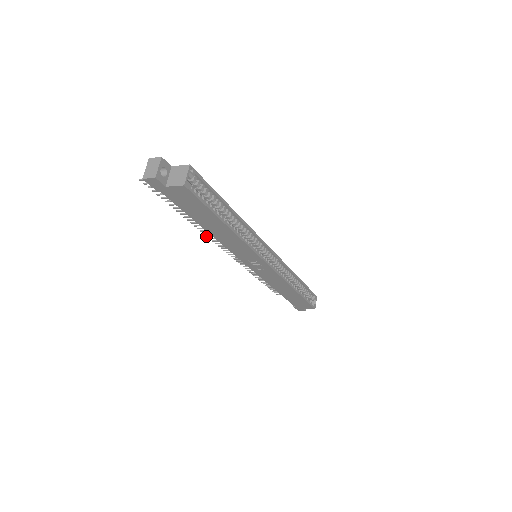
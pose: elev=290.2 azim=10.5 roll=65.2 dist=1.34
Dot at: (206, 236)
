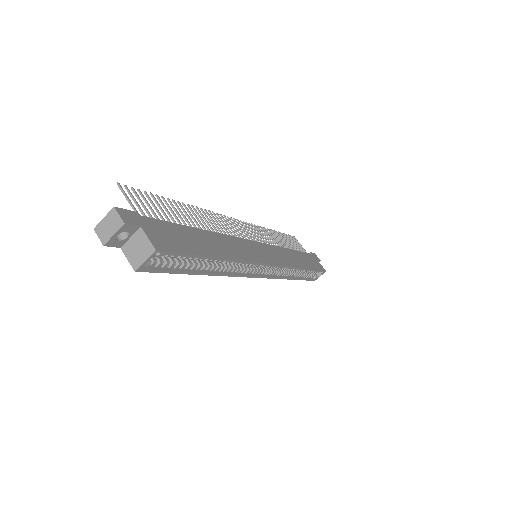
Dot at: (212, 212)
